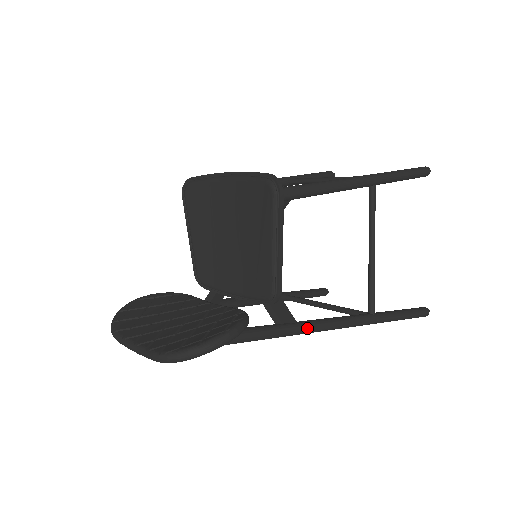
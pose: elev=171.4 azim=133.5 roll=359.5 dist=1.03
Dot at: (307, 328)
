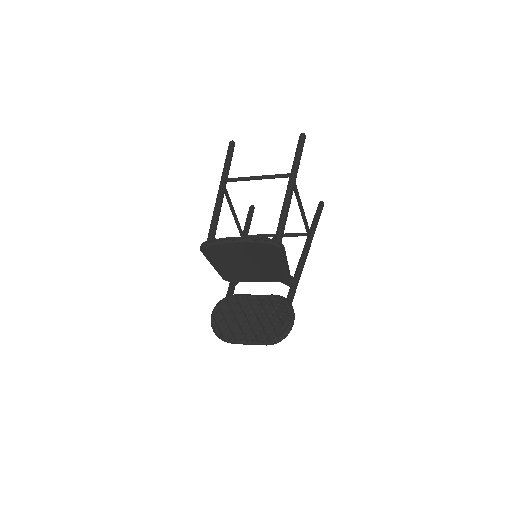
Dot at: occluded
